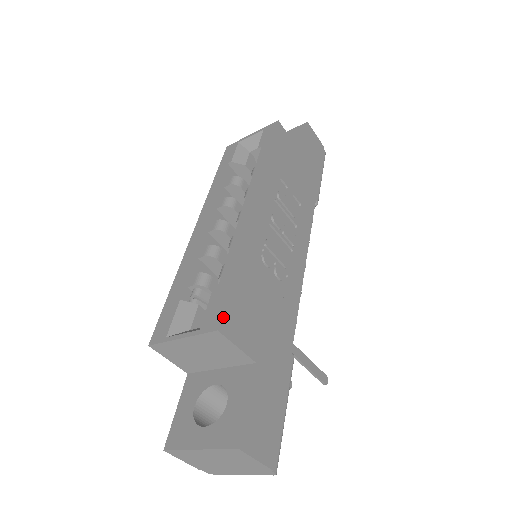
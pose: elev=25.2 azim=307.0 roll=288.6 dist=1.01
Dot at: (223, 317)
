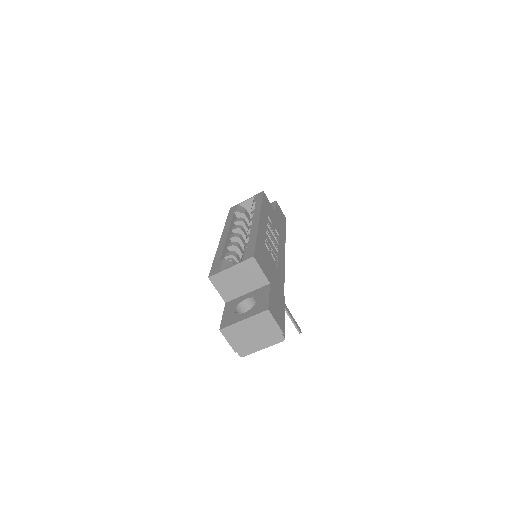
Dot at: (255, 253)
